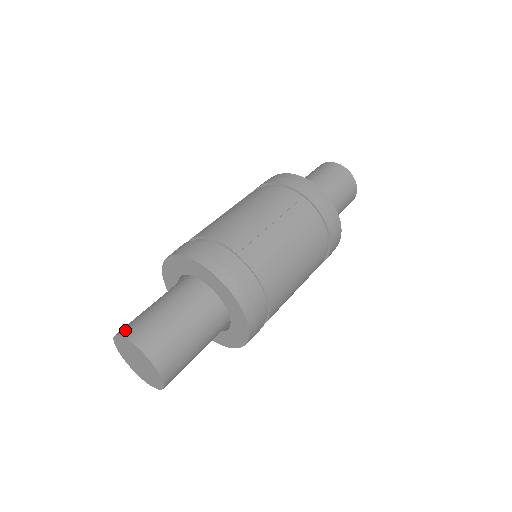
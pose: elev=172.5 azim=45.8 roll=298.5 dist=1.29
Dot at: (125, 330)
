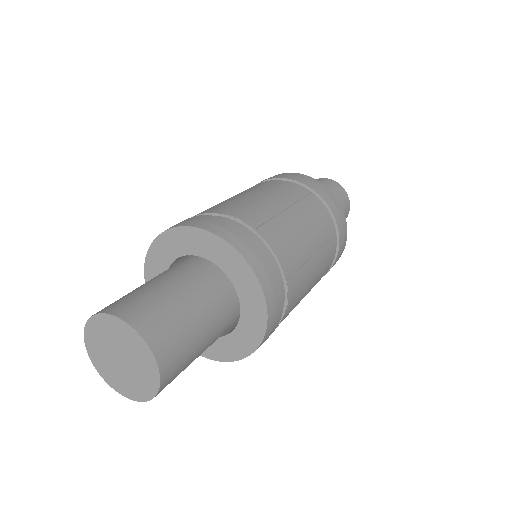
Dot at: (108, 307)
